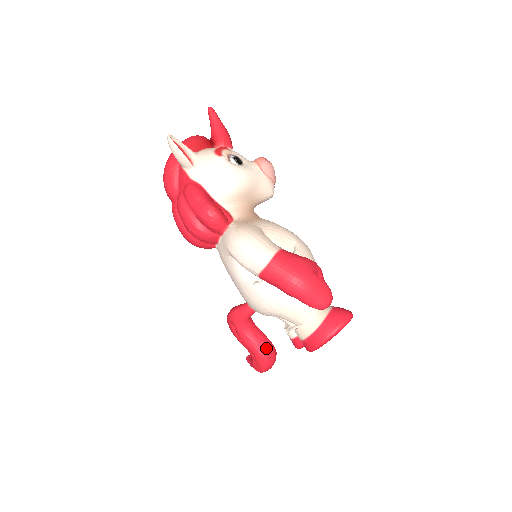
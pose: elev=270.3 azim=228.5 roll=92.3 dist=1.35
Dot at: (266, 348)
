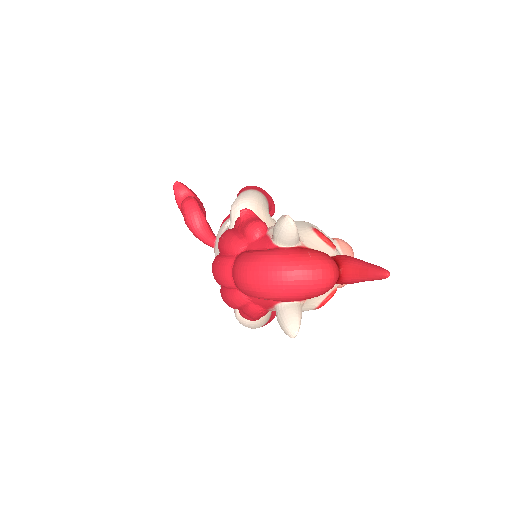
Dot at: occluded
